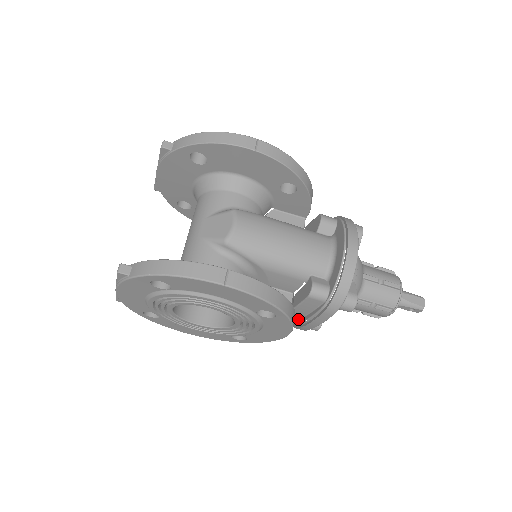
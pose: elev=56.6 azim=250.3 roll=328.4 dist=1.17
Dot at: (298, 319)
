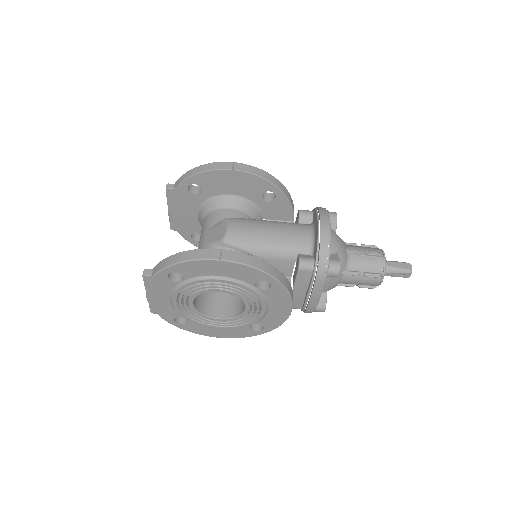
Dot at: (303, 301)
